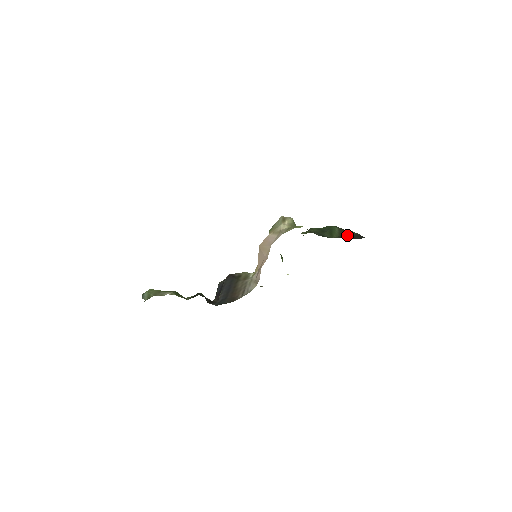
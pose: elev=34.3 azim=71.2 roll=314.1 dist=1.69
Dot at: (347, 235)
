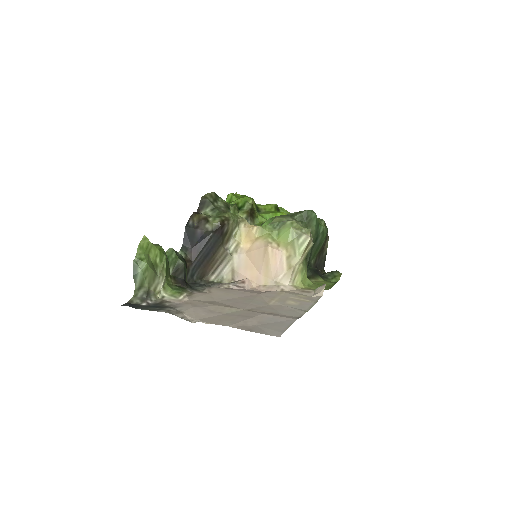
Dot at: (321, 254)
